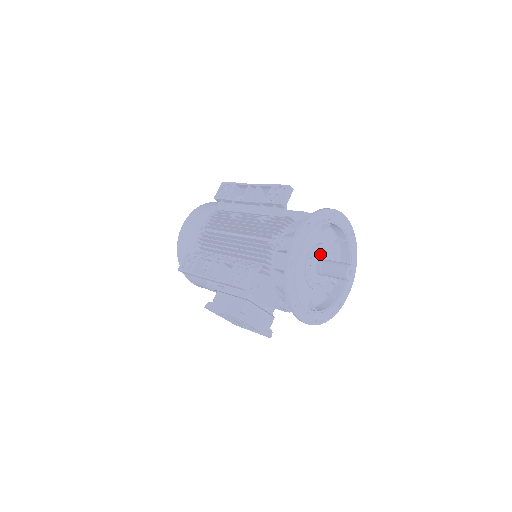
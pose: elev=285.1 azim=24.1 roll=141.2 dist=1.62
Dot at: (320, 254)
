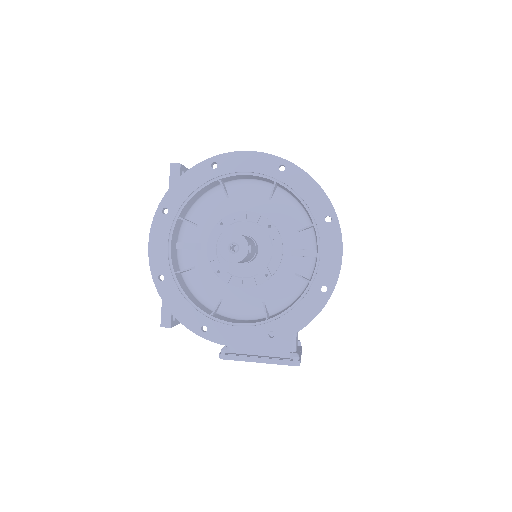
Dot at: (230, 232)
